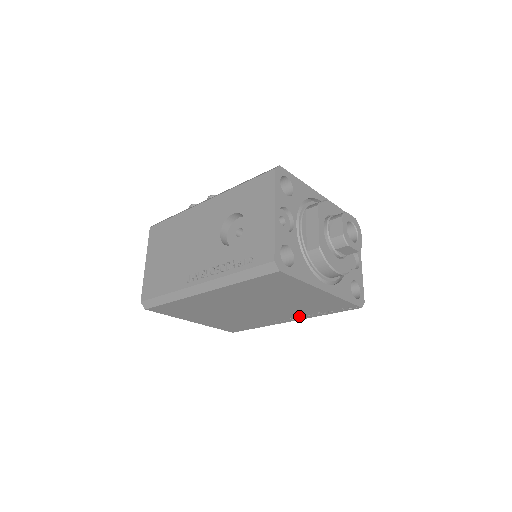
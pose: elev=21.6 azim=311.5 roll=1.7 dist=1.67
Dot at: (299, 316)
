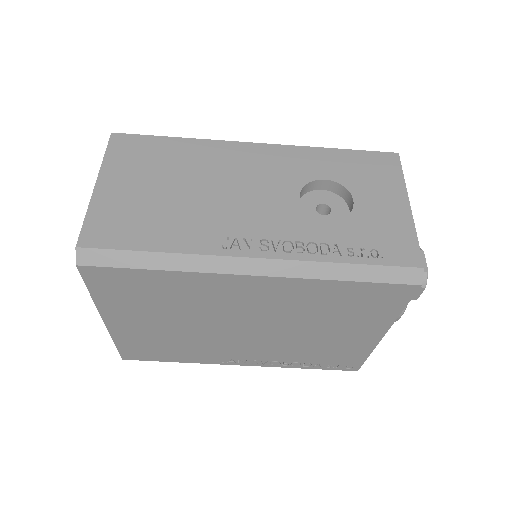
Dot at: (270, 361)
